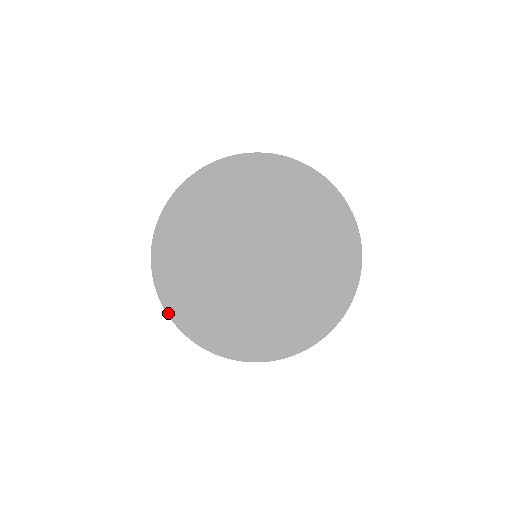
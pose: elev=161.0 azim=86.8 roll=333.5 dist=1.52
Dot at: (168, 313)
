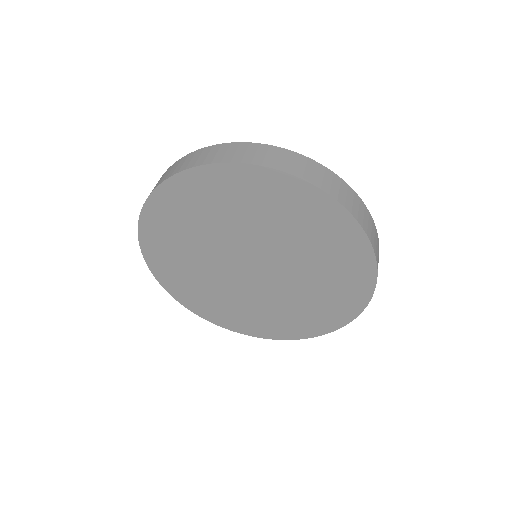
Dot at: (166, 289)
